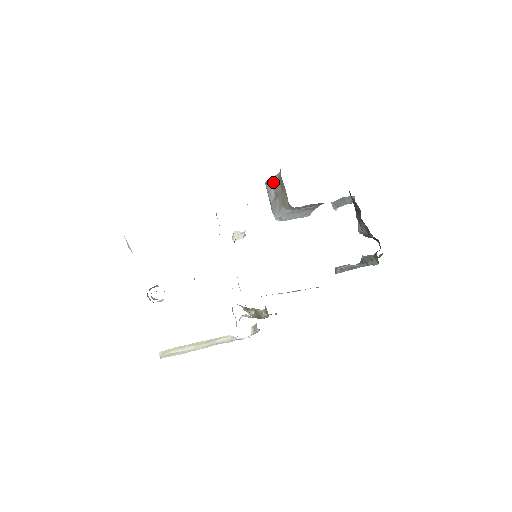
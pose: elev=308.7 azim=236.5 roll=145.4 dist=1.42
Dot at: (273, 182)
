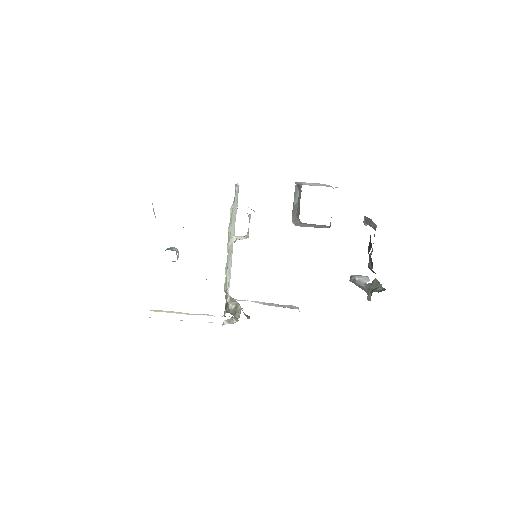
Dot at: (299, 187)
